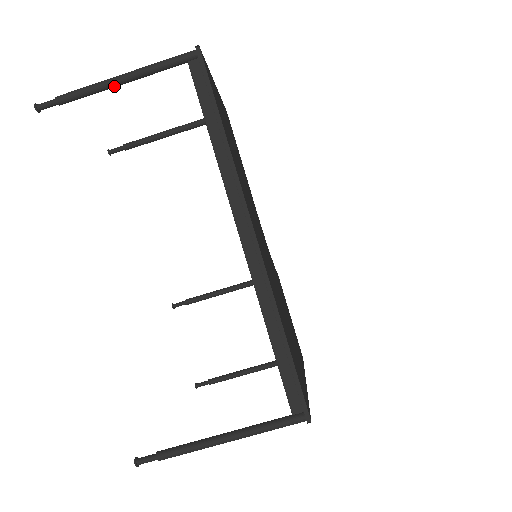
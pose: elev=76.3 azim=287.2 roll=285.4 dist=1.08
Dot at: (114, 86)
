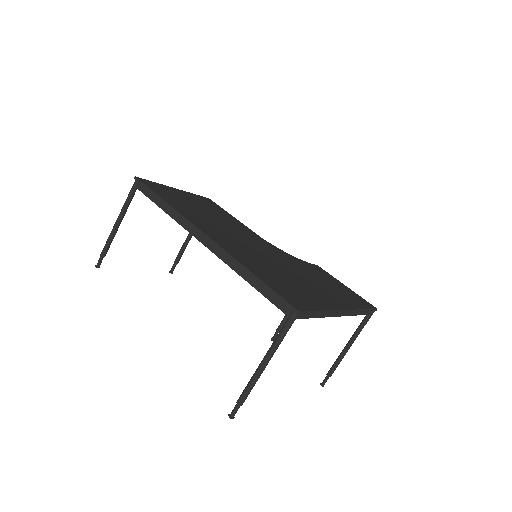
Dot at: (117, 228)
